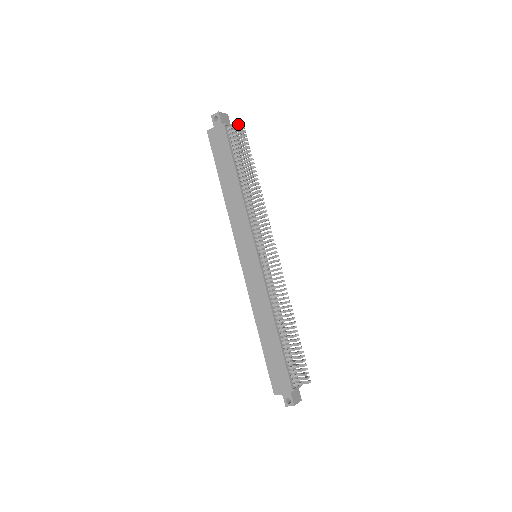
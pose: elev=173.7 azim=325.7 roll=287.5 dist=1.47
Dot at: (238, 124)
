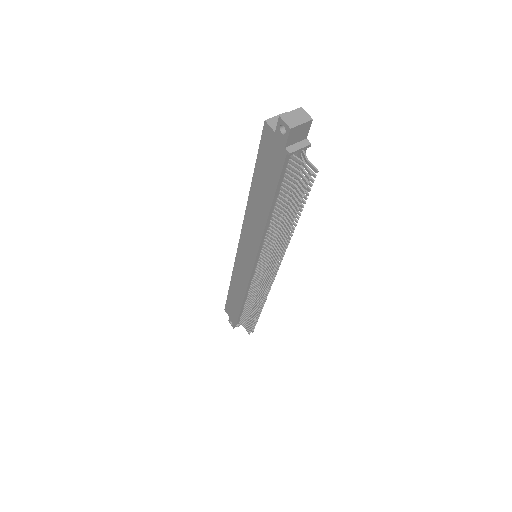
Dot at: (307, 170)
